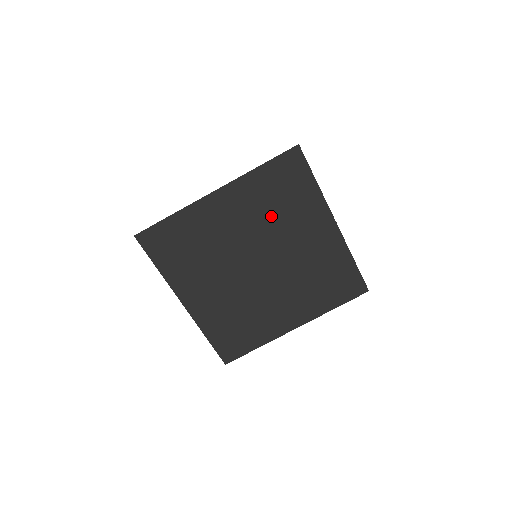
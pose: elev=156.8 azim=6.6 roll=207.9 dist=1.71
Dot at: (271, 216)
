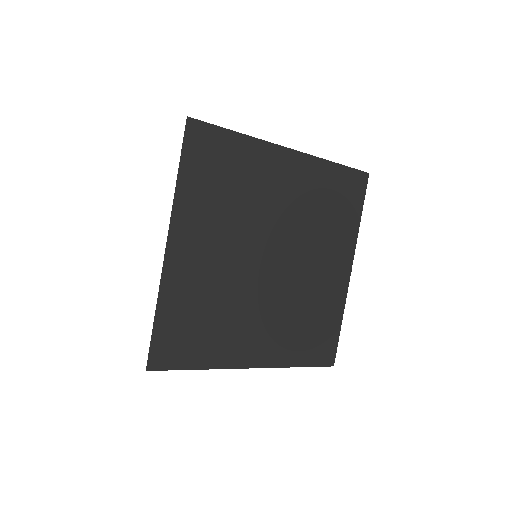
Dot at: (314, 217)
